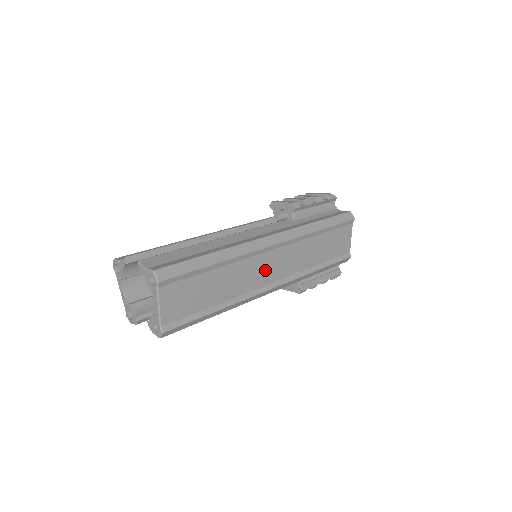
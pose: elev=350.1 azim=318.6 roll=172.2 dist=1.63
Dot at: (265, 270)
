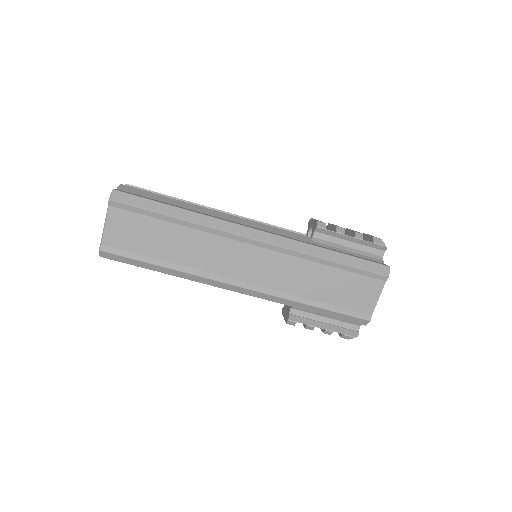
Dot at: (236, 261)
